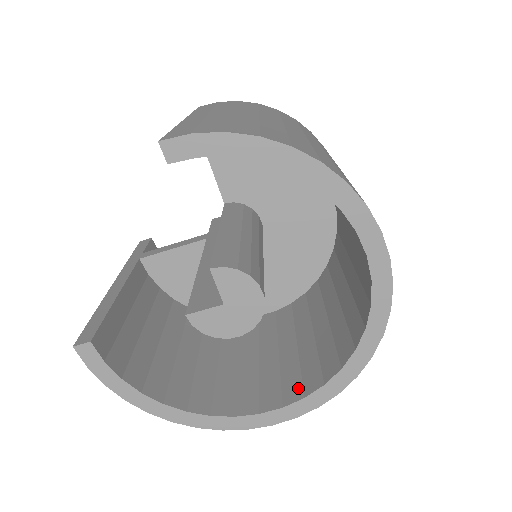
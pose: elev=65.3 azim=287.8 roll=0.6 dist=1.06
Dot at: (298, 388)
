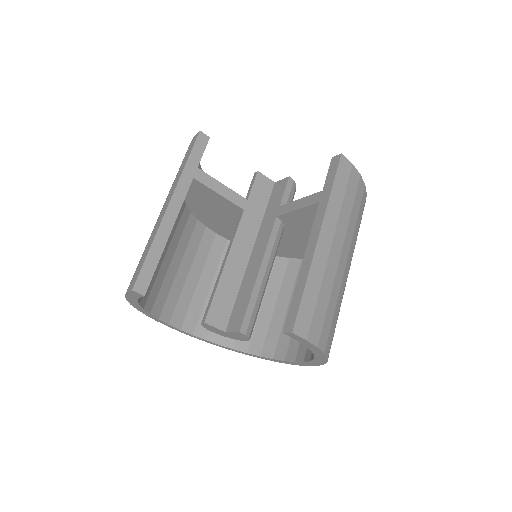
Dot at: (207, 330)
